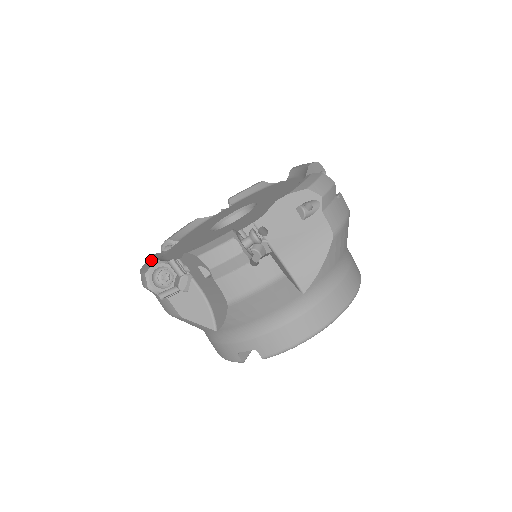
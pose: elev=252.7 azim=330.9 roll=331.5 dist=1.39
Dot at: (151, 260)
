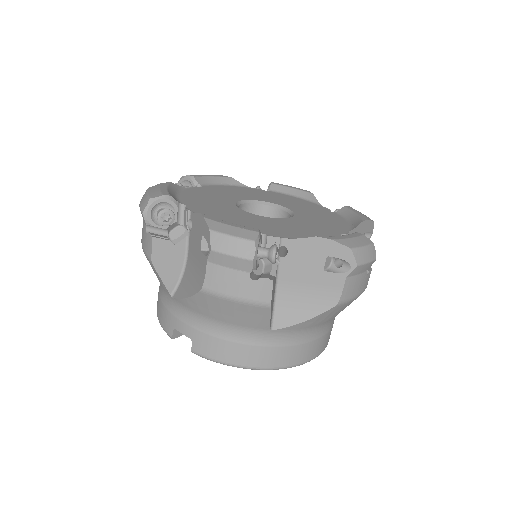
Dot at: (165, 188)
